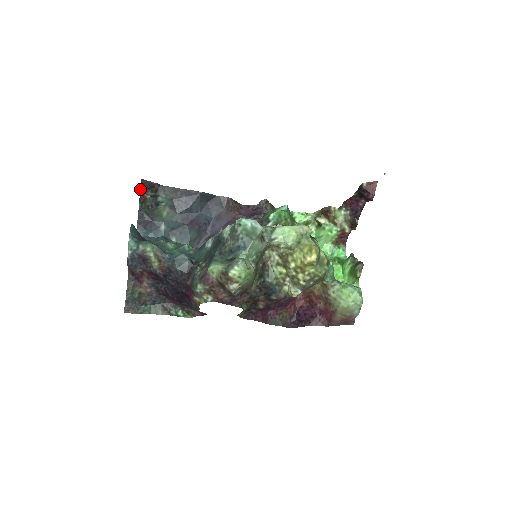
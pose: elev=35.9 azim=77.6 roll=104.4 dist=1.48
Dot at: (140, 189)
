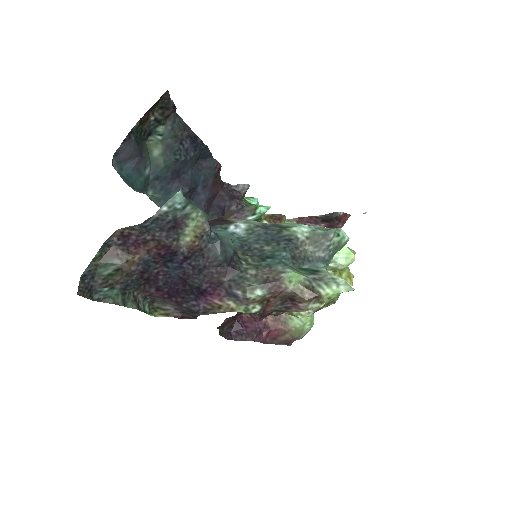
Dot at: (155, 103)
